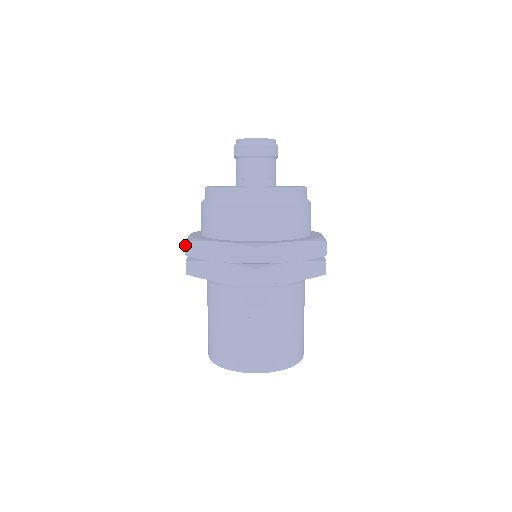
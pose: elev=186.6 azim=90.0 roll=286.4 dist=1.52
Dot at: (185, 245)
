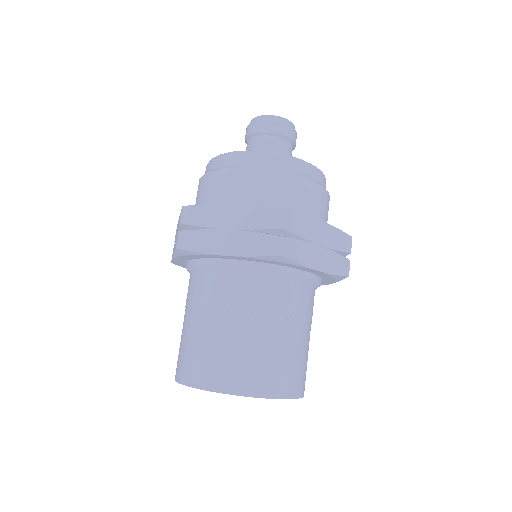
Dot at: occluded
